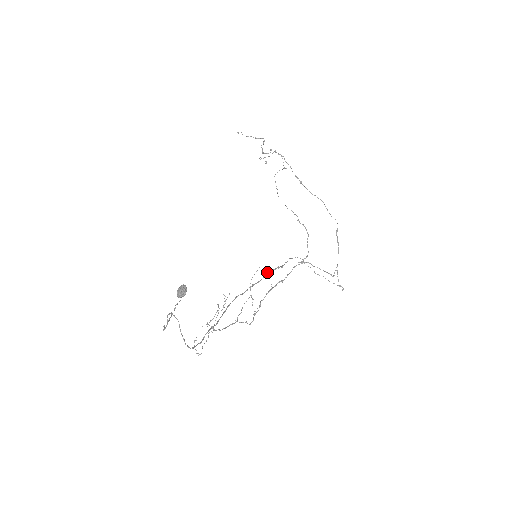
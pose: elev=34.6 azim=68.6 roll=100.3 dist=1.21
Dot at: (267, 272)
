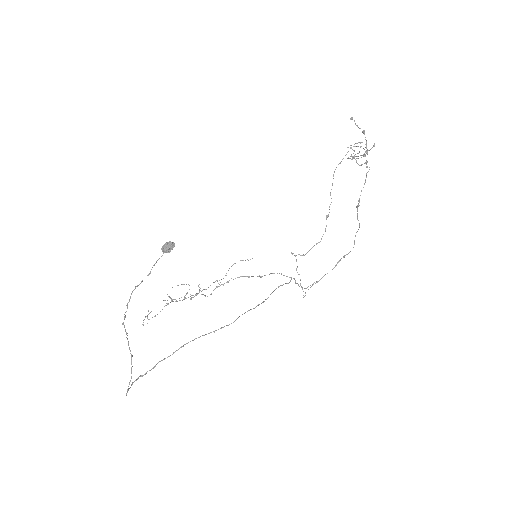
Dot at: (245, 312)
